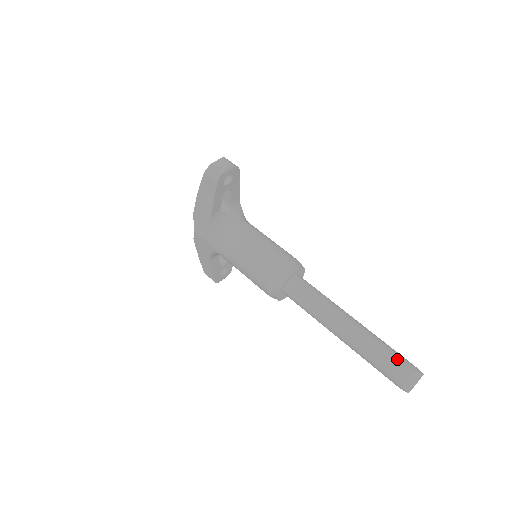
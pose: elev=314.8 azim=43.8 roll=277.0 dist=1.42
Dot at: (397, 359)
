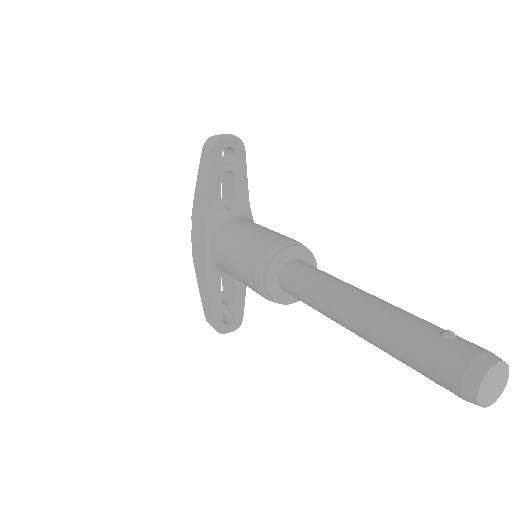
Dot at: (447, 331)
